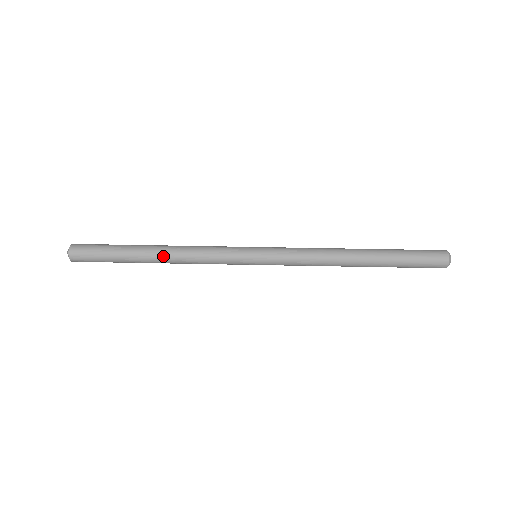
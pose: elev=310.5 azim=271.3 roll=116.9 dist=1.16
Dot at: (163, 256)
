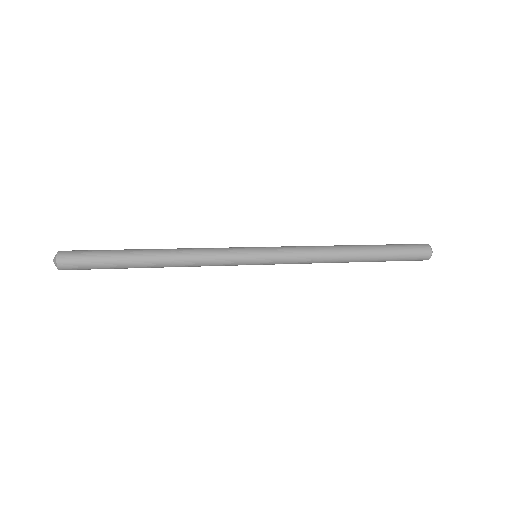
Dot at: (163, 256)
